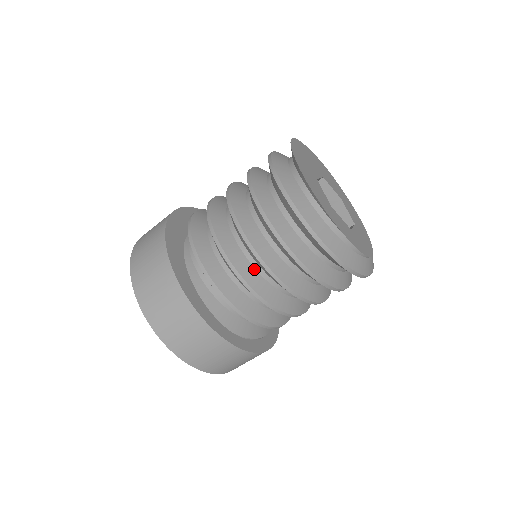
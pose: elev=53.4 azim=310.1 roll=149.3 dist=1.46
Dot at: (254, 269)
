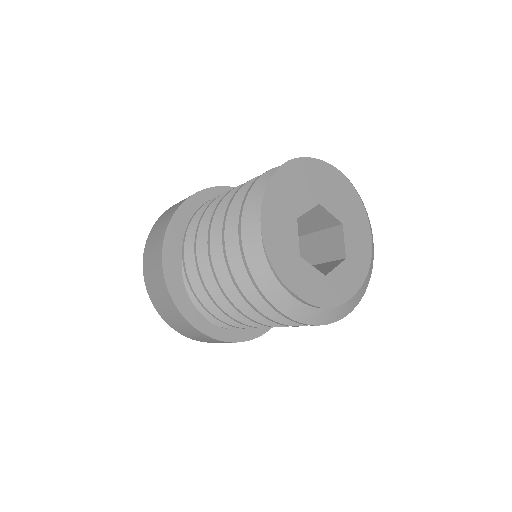
Dot at: occluded
